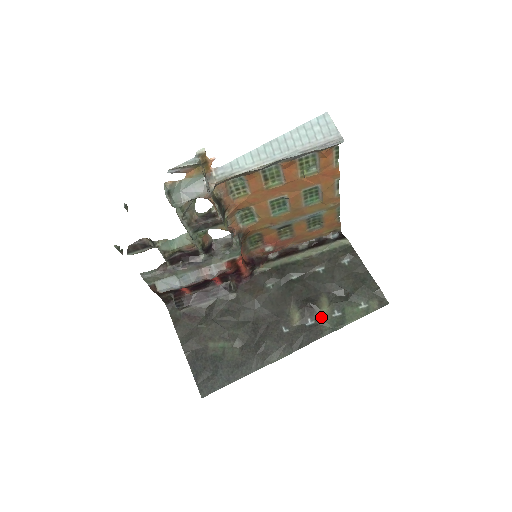
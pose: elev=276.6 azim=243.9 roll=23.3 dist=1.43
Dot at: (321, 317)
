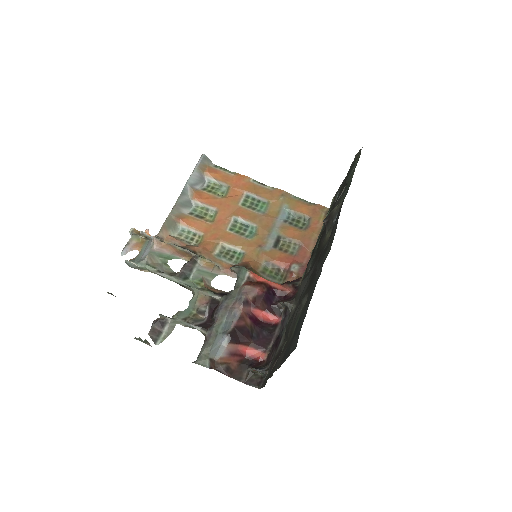
Dot at: (337, 207)
